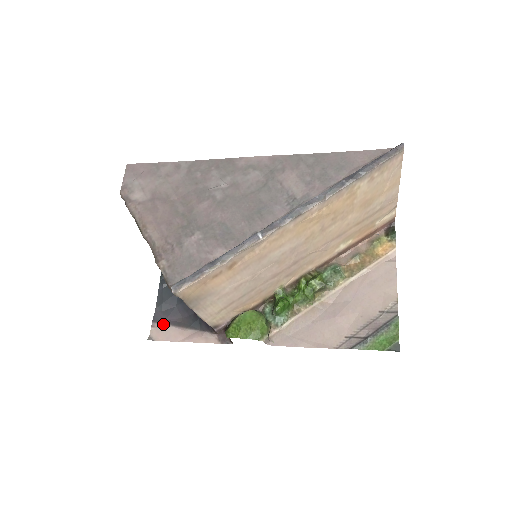
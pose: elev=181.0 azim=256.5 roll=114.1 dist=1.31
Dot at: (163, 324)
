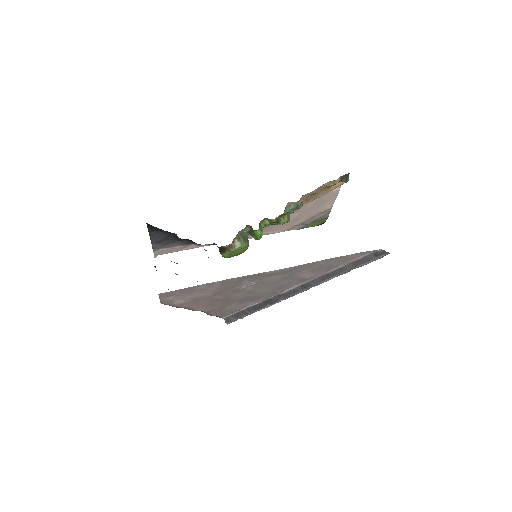
Dot at: (163, 249)
